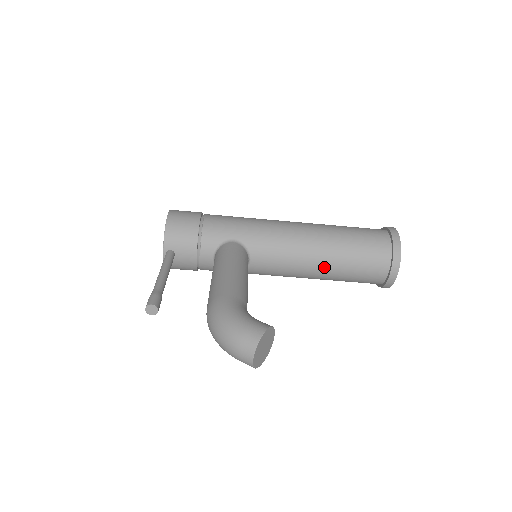
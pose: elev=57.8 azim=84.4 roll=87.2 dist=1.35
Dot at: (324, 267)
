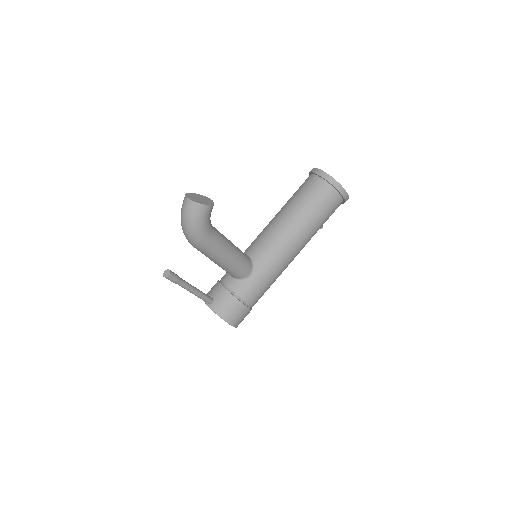
Dot at: (287, 215)
